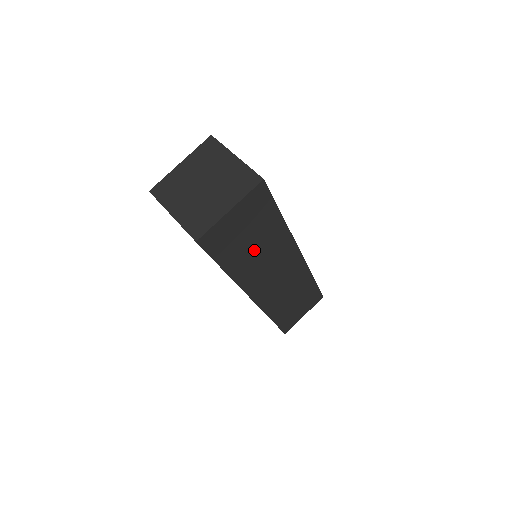
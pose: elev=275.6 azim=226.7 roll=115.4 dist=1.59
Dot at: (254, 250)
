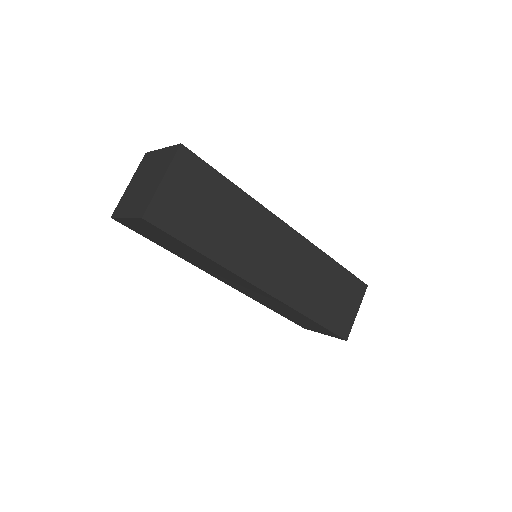
Dot at: (223, 225)
